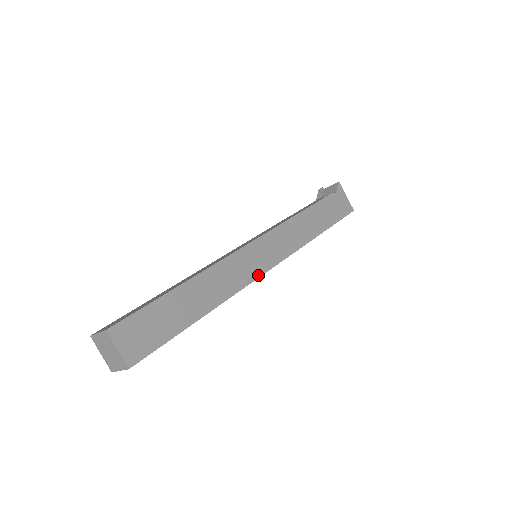
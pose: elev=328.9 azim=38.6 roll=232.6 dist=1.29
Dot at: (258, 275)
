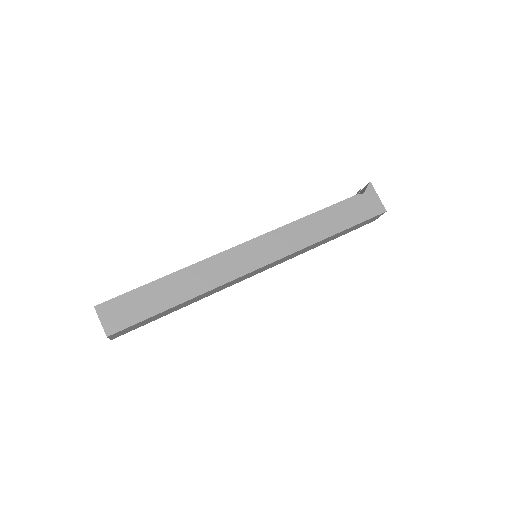
Dot at: (245, 272)
